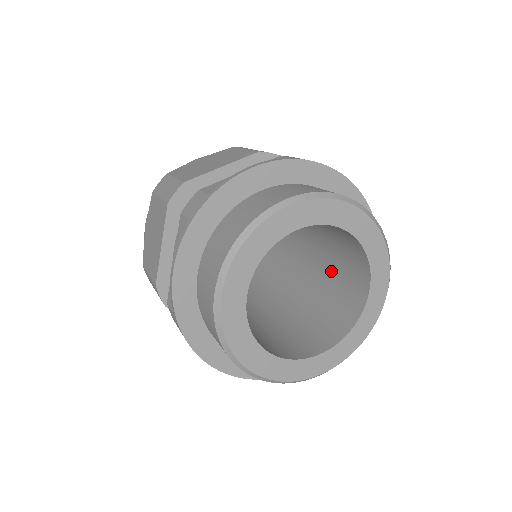
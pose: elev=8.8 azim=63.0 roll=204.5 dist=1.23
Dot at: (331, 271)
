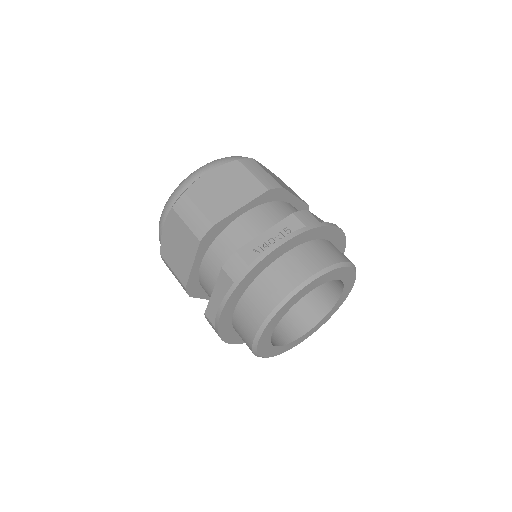
Dot at: occluded
